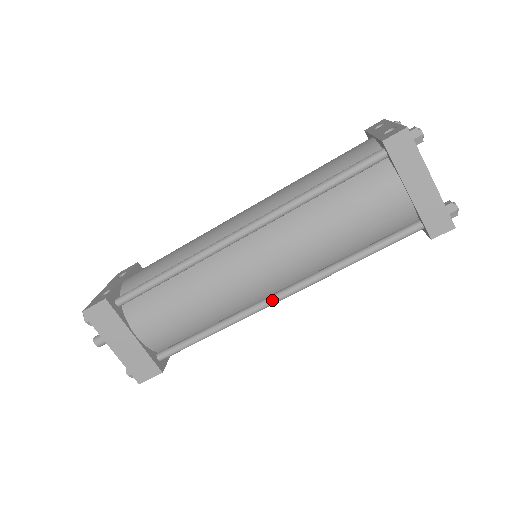
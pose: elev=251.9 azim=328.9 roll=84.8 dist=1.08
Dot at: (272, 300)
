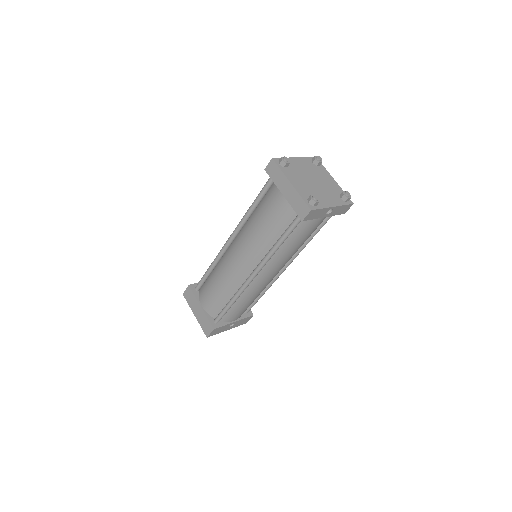
Dot at: (249, 277)
